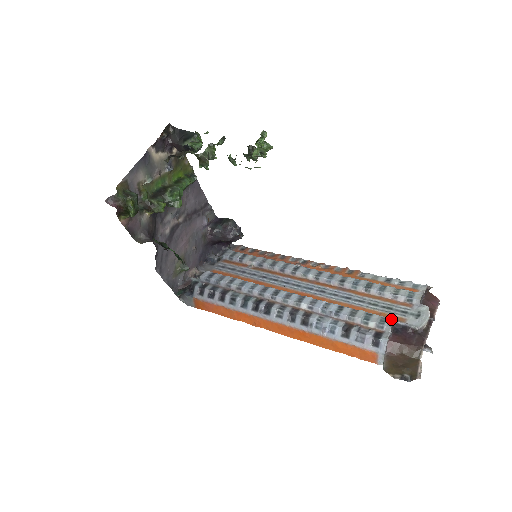
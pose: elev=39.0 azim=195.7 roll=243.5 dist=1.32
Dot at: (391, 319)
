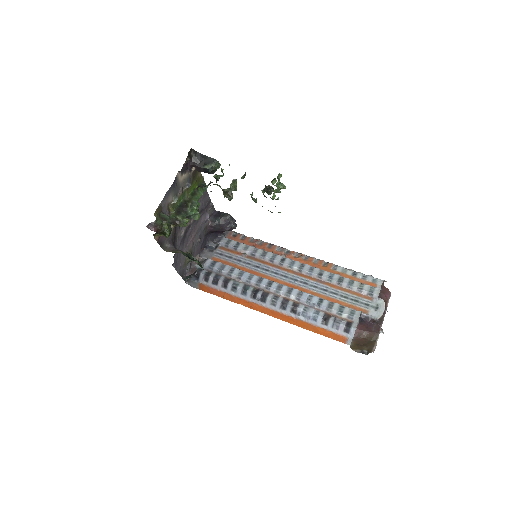
Dot at: (358, 312)
